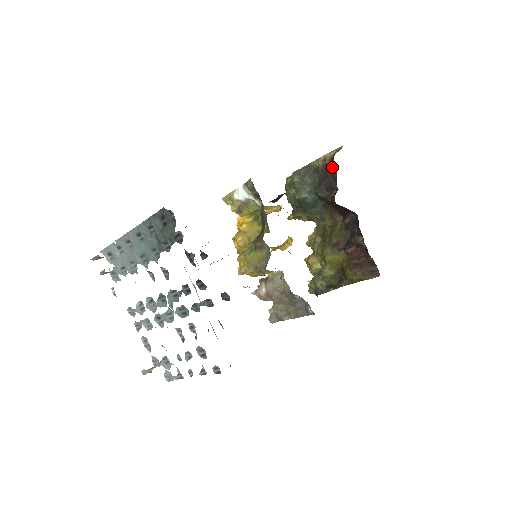
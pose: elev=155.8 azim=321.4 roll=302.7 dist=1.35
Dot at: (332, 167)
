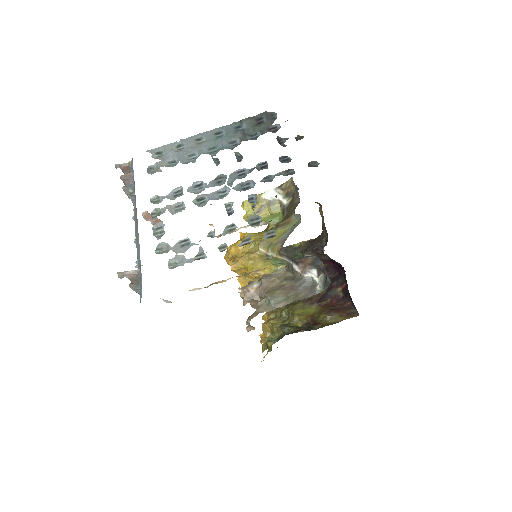
Dot at: (320, 237)
